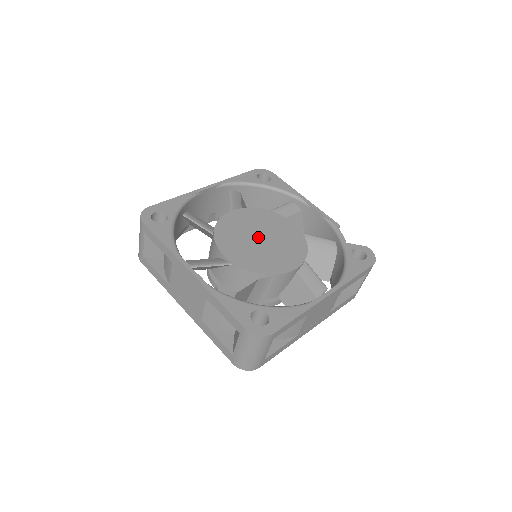
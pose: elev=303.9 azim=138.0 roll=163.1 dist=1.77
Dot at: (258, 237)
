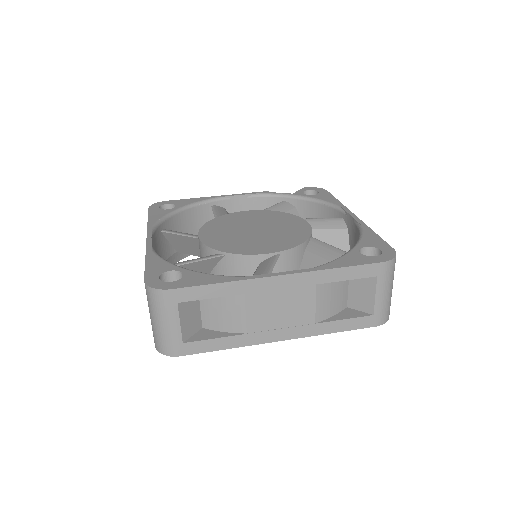
Dot at: (251, 231)
